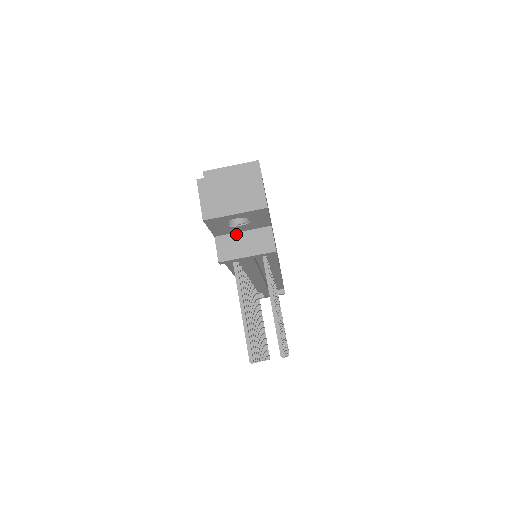
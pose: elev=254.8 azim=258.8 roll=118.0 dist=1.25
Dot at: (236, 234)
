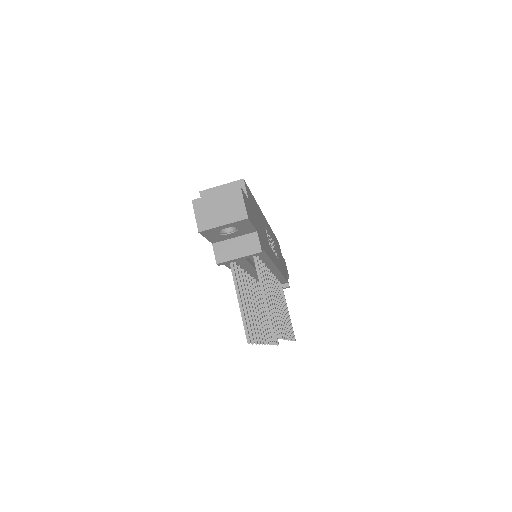
Dot at: (229, 240)
